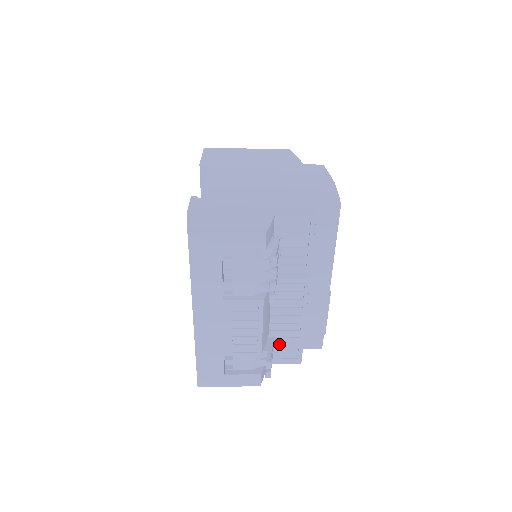
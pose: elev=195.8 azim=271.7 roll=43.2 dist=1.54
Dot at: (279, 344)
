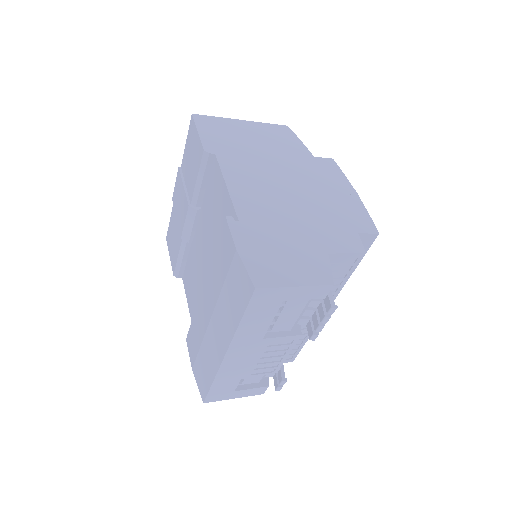
Dot at: occluded
